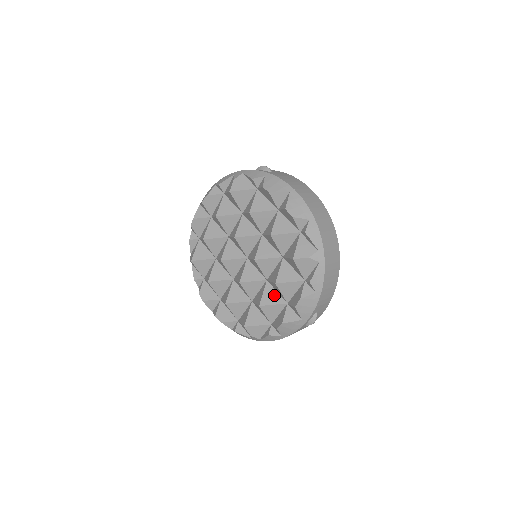
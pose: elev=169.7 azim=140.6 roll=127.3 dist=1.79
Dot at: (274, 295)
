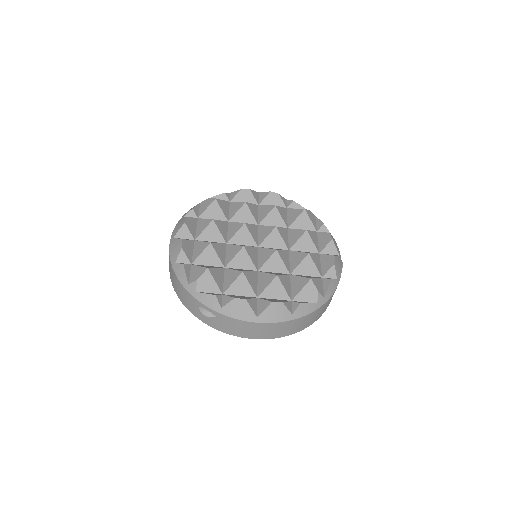
Dot at: occluded
